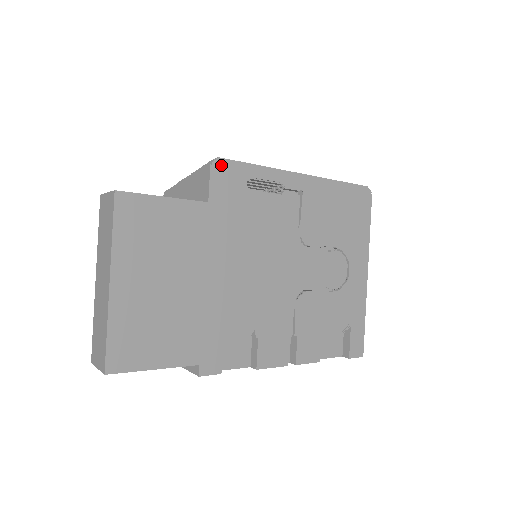
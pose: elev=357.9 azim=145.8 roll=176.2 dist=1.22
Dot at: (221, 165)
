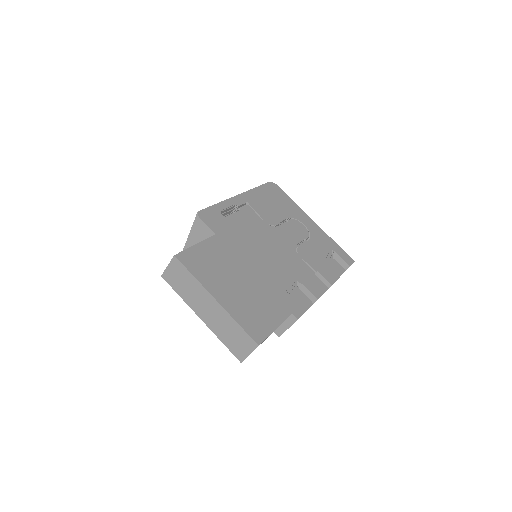
Dot at: (203, 214)
